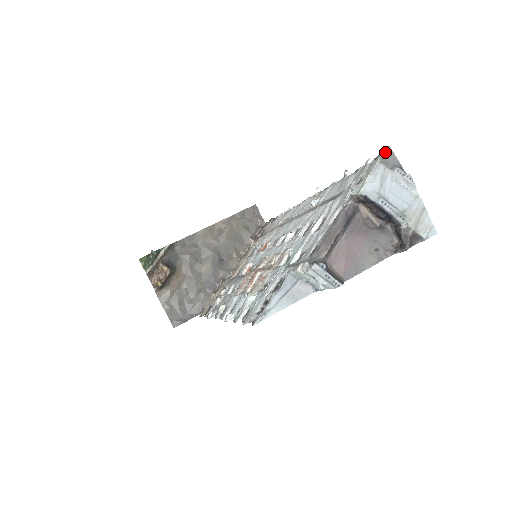
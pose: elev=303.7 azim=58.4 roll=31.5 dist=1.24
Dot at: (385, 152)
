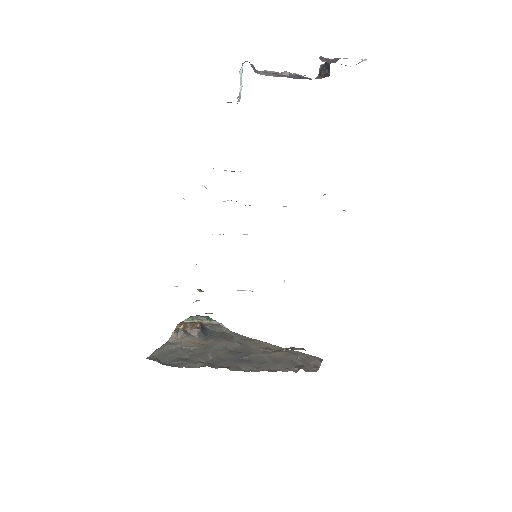
Dot at: occluded
